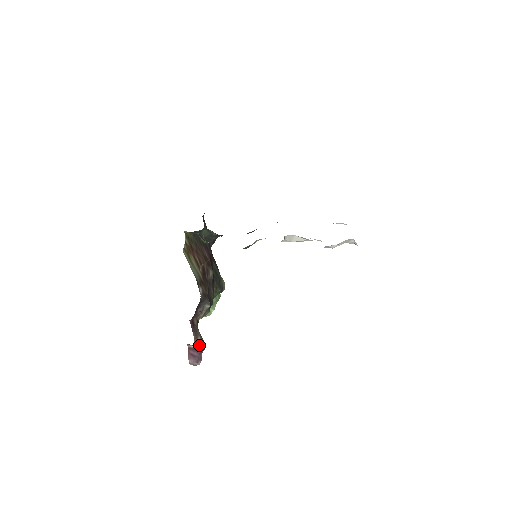
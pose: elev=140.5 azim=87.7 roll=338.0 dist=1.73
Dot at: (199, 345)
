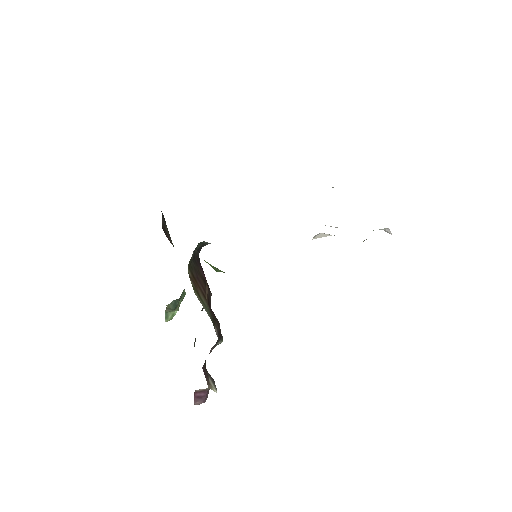
Dot at: (213, 388)
